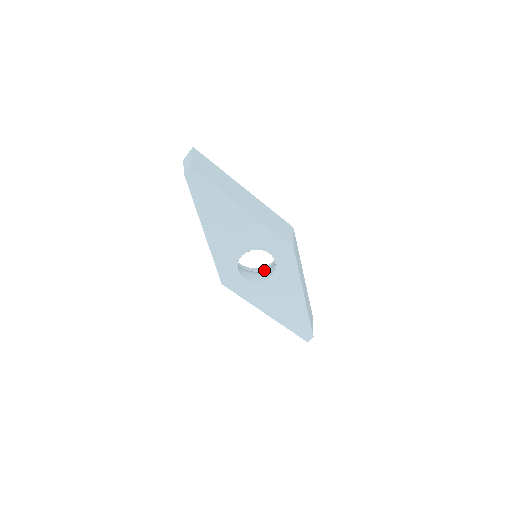
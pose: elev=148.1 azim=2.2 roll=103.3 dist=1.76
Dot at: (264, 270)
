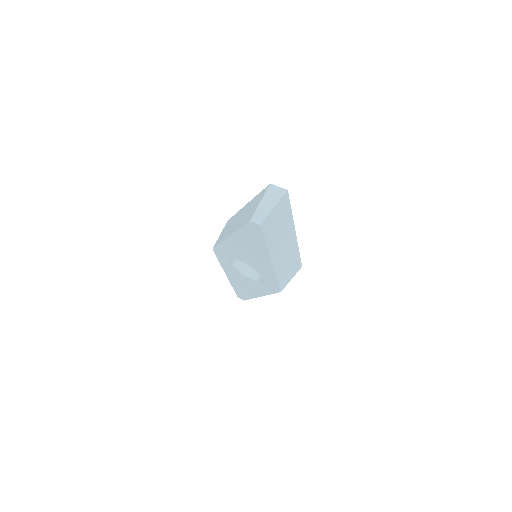
Dot at: occluded
